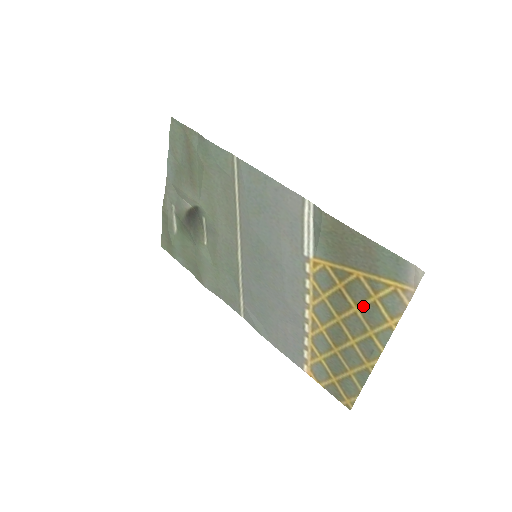
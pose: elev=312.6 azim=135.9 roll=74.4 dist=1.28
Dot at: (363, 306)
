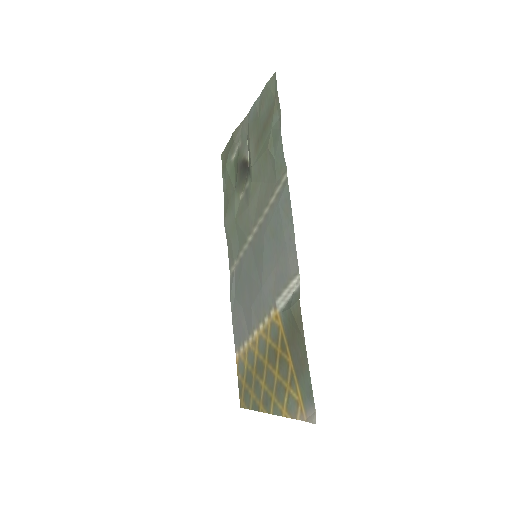
Dot at: (280, 380)
